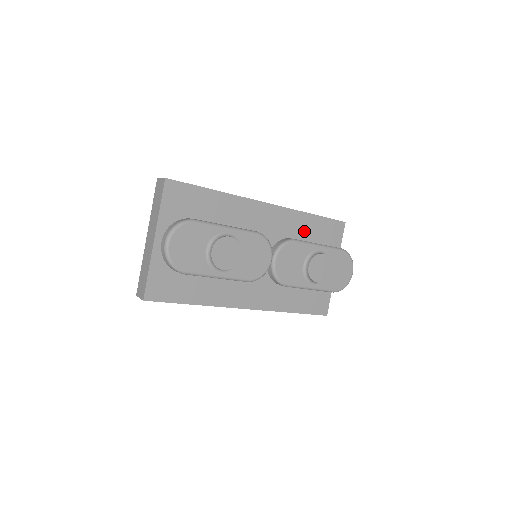
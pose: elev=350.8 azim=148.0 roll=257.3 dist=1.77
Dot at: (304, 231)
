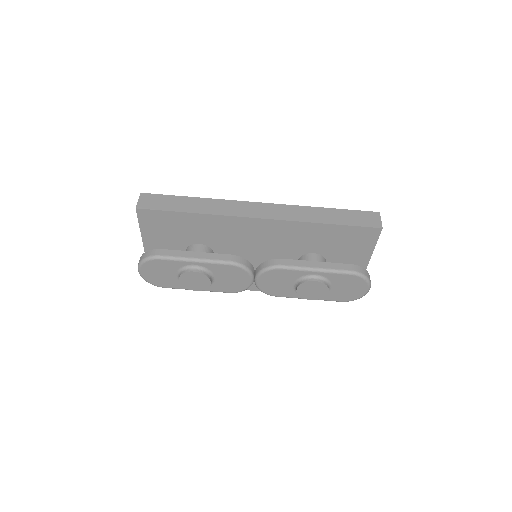
Dot at: (316, 238)
